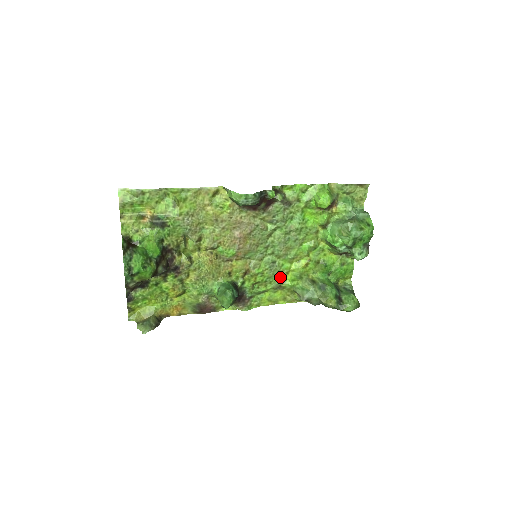
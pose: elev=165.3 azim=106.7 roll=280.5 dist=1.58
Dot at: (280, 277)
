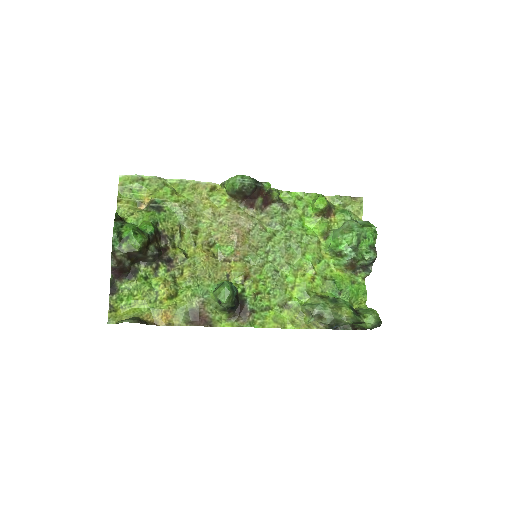
Dot at: (285, 291)
